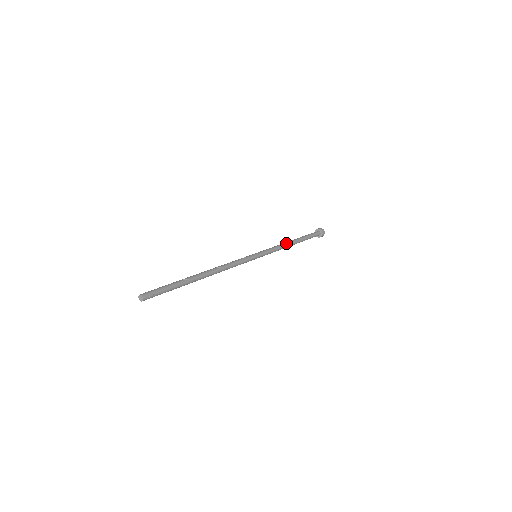
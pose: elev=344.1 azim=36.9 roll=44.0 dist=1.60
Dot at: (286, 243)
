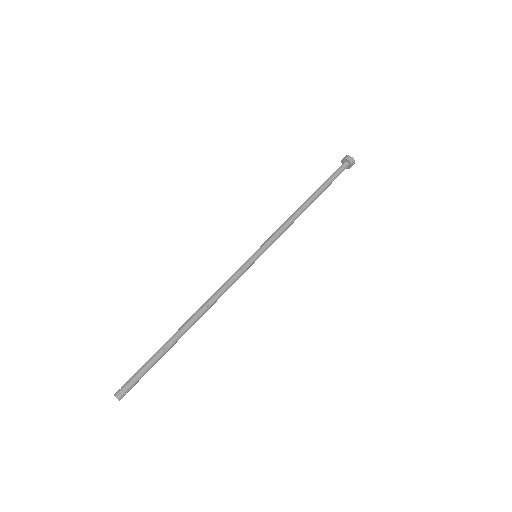
Dot at: (298, 213)
